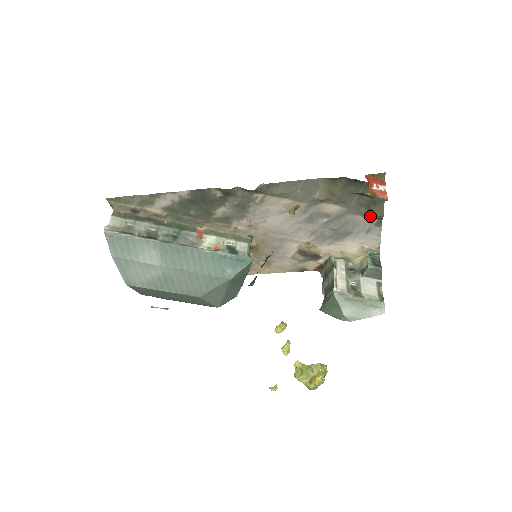
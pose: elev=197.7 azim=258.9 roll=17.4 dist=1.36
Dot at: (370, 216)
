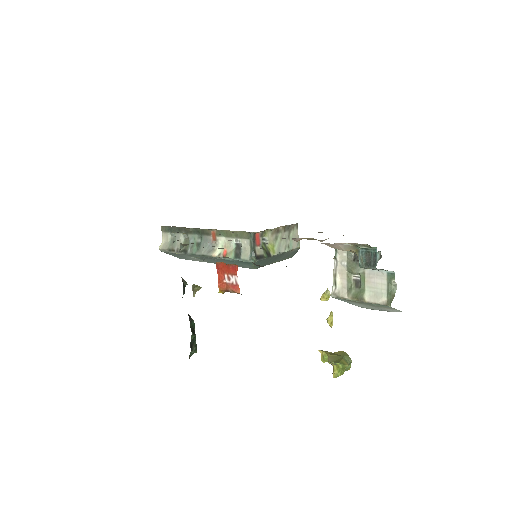
Dot at: occluded
